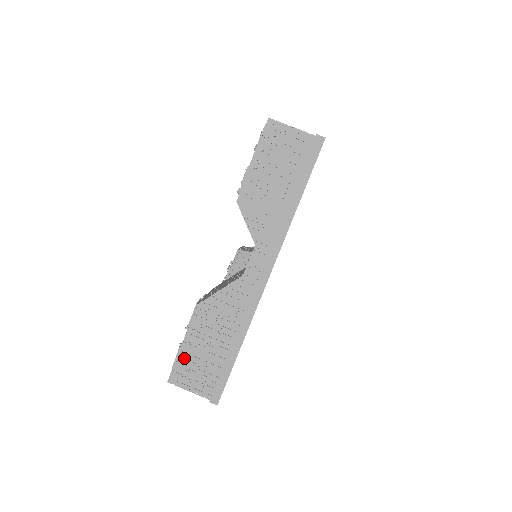
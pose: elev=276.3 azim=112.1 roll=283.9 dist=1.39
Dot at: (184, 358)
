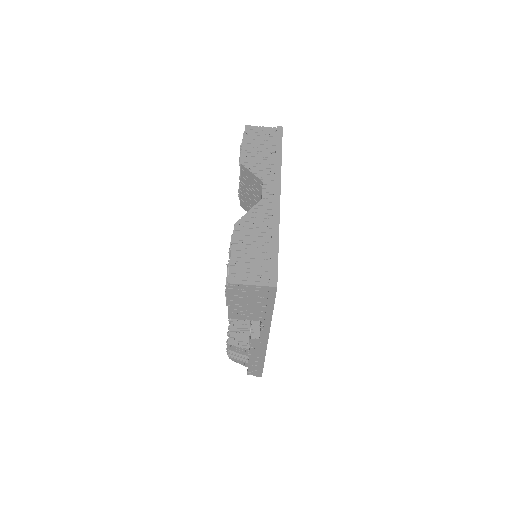
Dot at: (236, 262)
